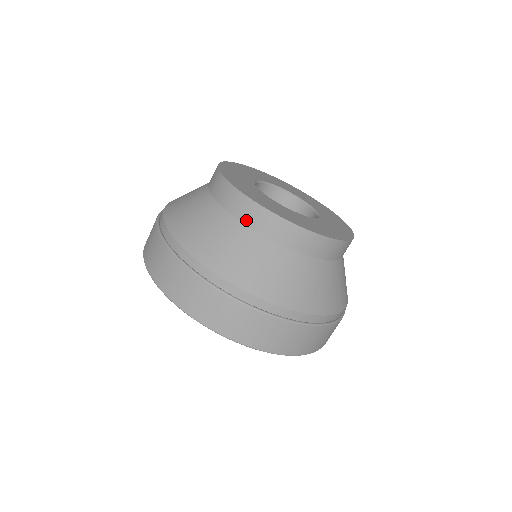
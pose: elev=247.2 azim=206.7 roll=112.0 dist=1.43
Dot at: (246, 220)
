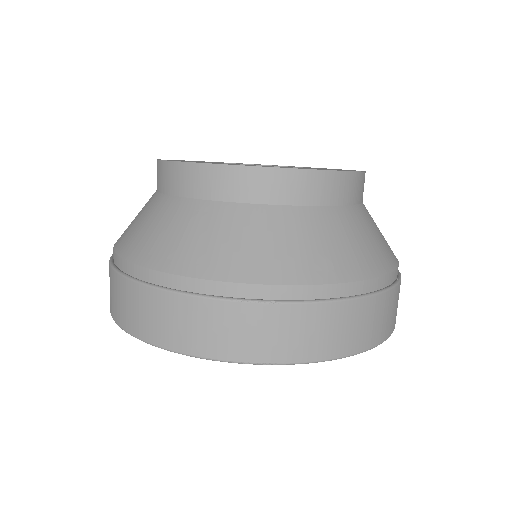
Dot at: (215, 194)
